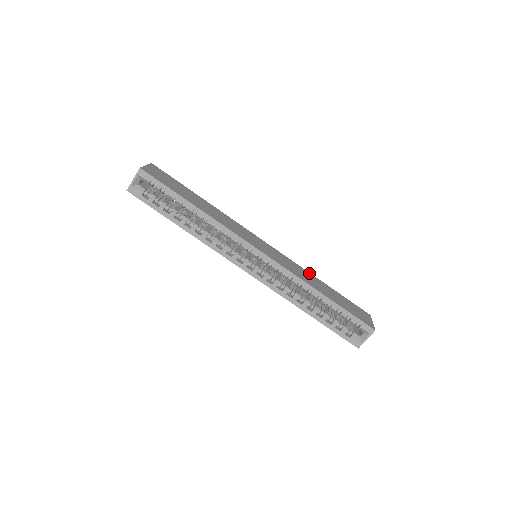
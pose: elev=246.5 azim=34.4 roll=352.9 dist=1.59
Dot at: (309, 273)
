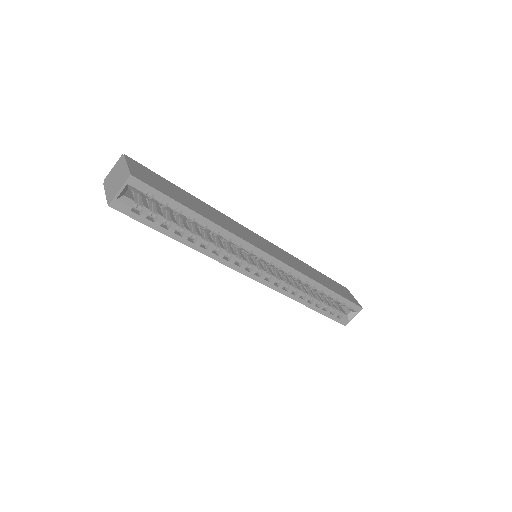
Dot at: (301, 261)
